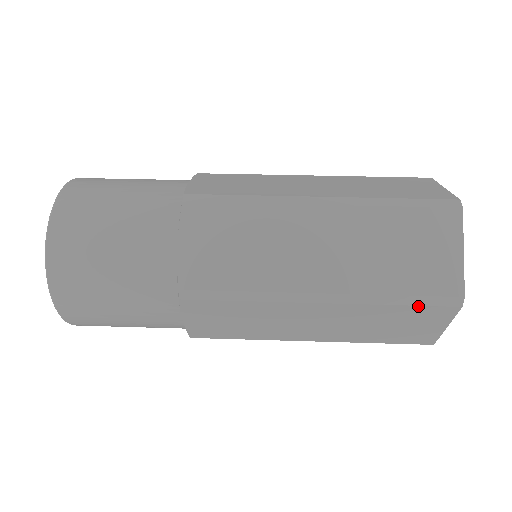
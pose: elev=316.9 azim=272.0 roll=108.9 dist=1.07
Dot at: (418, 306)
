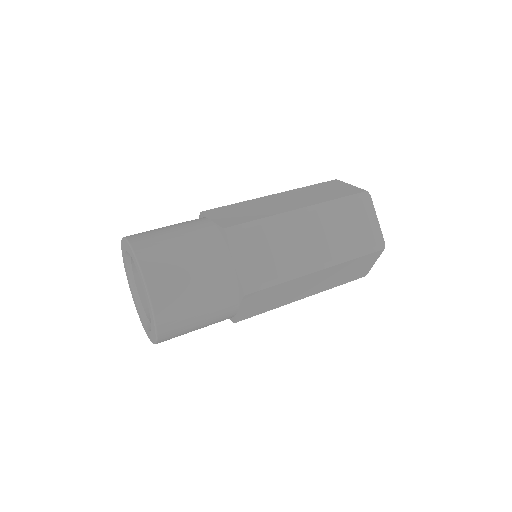
Dot at: (351, 201)
